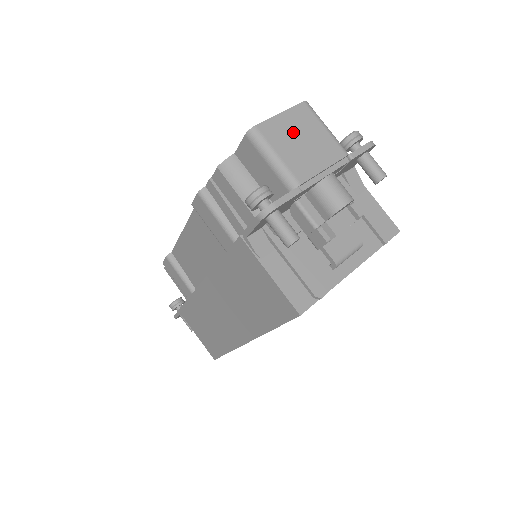
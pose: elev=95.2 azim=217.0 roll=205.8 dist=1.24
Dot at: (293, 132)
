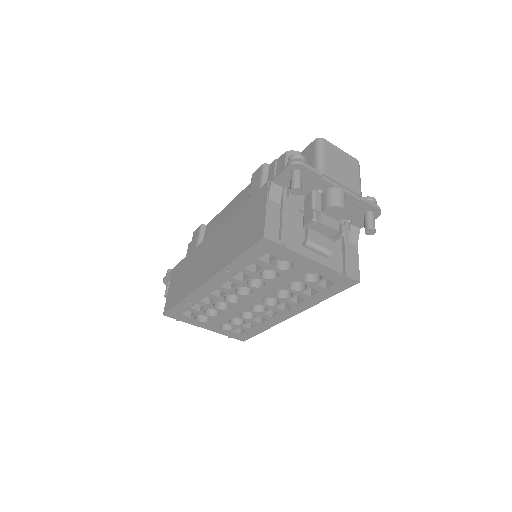
Dot at: (340, 160)
